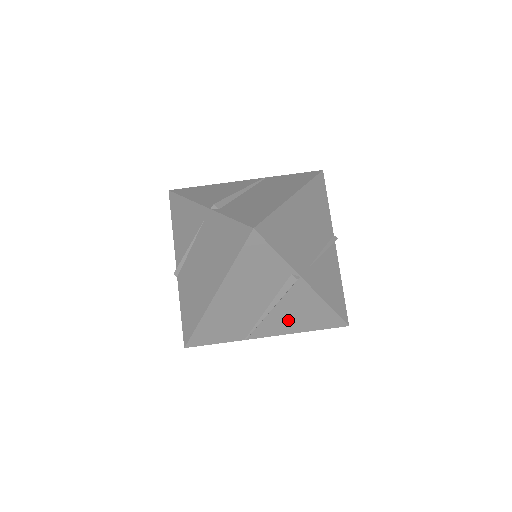
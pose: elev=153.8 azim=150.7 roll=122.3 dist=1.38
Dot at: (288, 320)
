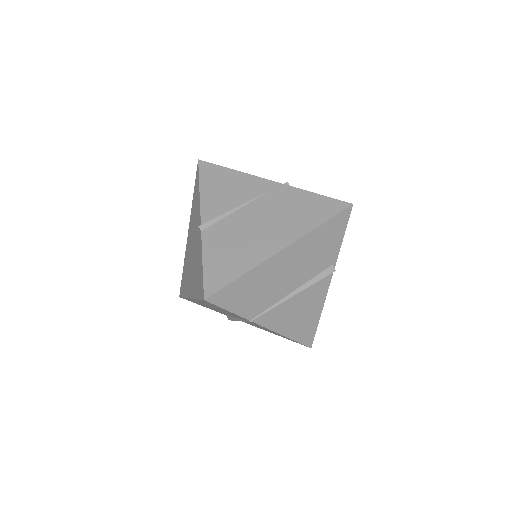
Dot at: (291, 315)
